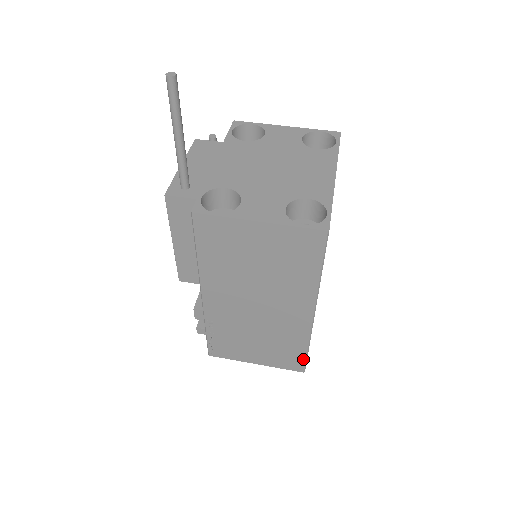
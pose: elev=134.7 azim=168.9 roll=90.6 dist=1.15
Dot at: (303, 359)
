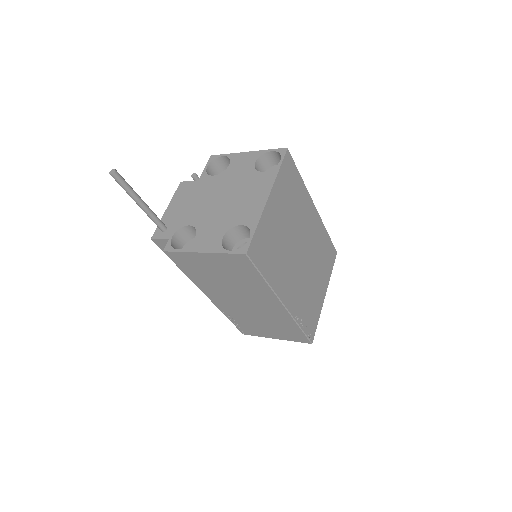
Dot at: (303, 335)
